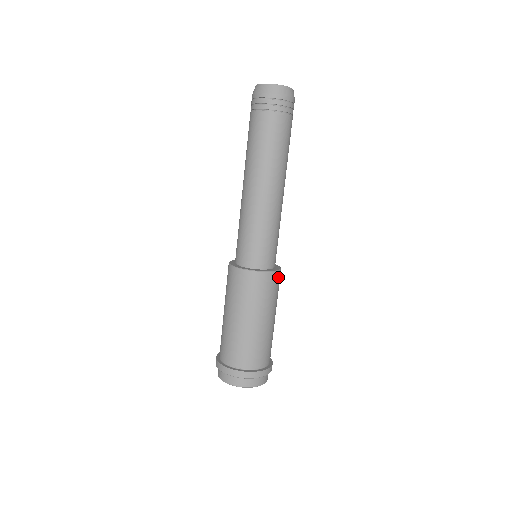
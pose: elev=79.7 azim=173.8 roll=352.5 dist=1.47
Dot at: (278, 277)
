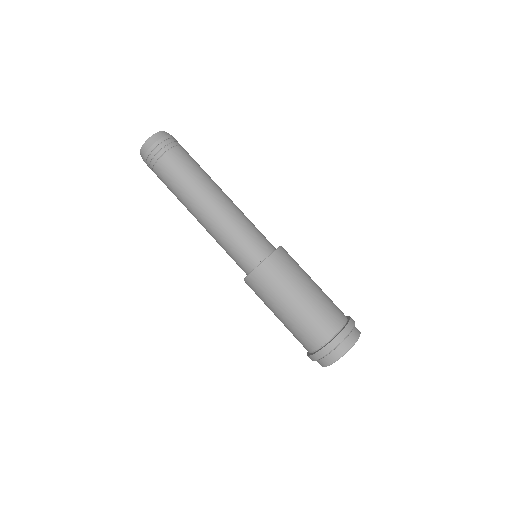
Dot at: (280, 255)
